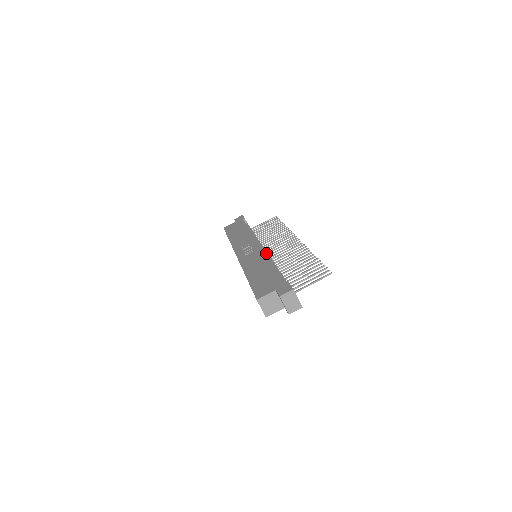
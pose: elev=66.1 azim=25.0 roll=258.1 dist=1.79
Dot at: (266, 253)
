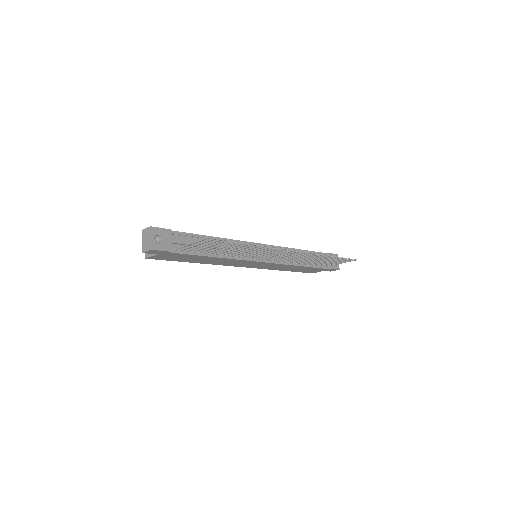
Dot at: occluded
